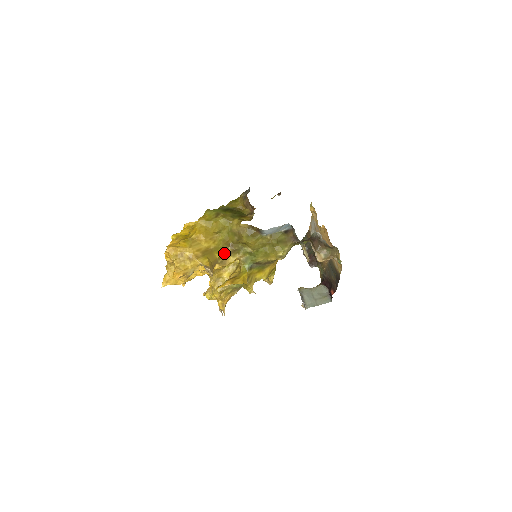
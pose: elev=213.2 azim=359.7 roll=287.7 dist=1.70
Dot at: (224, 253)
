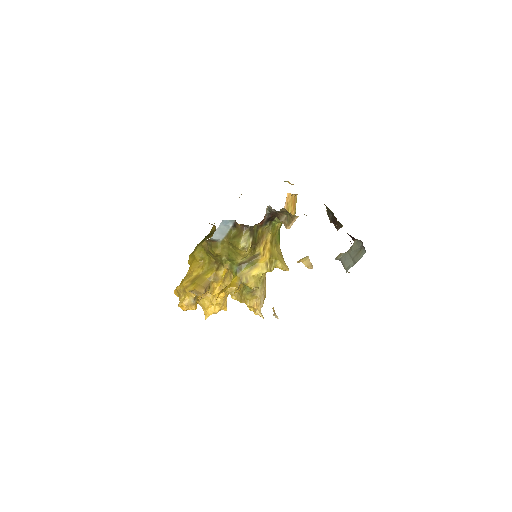
Dot at: (213, 272)
